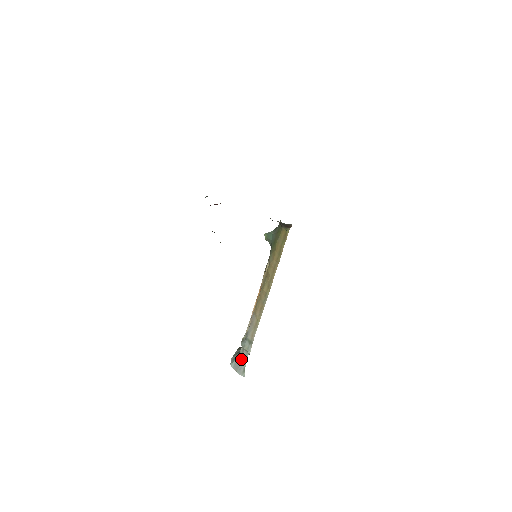
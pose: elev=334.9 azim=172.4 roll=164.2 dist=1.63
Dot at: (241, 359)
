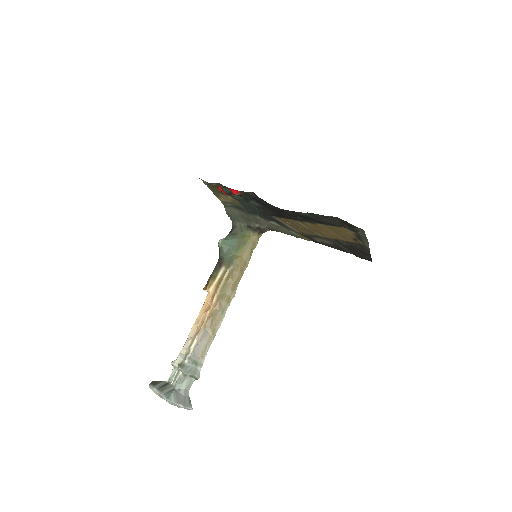
Dot at: (182, 389)
